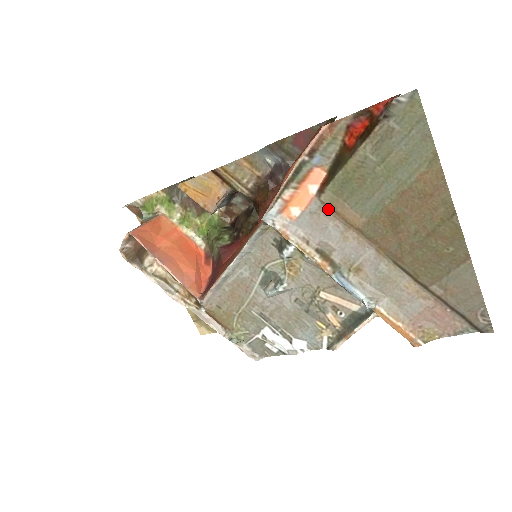
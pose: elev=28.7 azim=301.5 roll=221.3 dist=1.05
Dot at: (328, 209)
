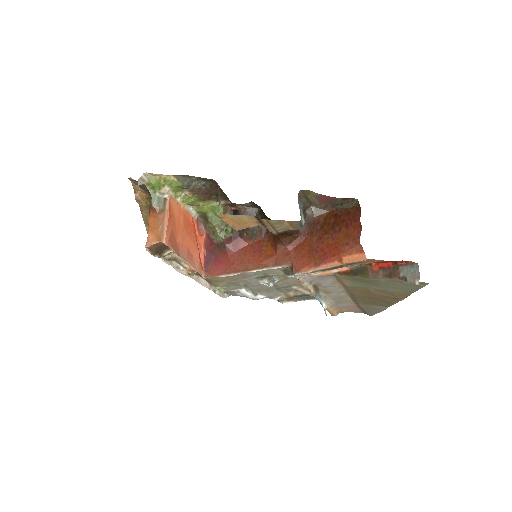
Dot at: (335, 276)
